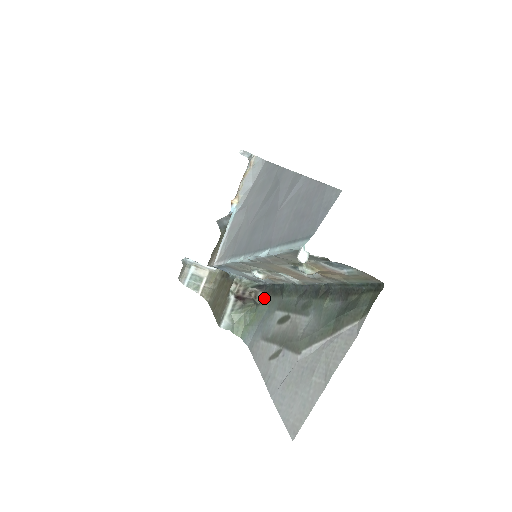
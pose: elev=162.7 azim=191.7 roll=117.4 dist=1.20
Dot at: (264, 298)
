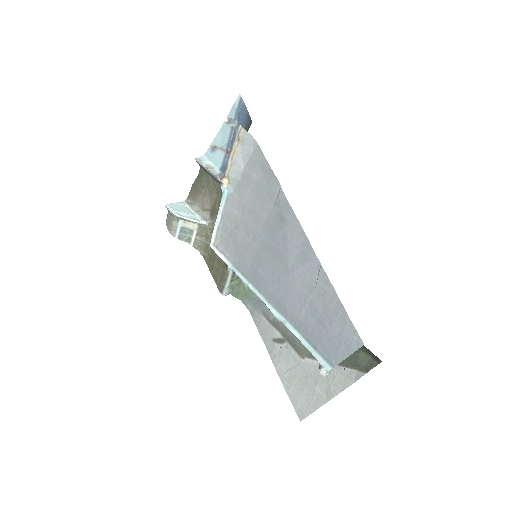
Dot at: occluded
